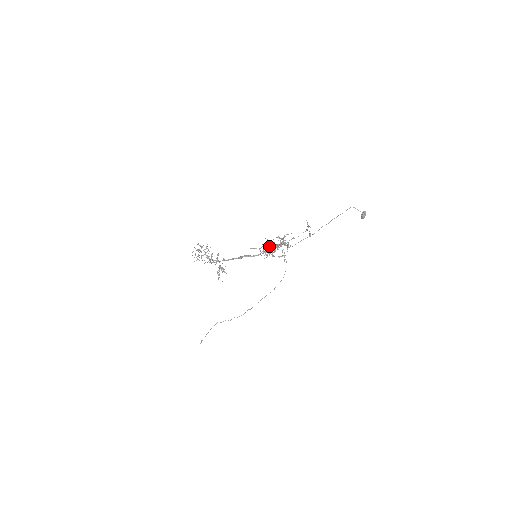
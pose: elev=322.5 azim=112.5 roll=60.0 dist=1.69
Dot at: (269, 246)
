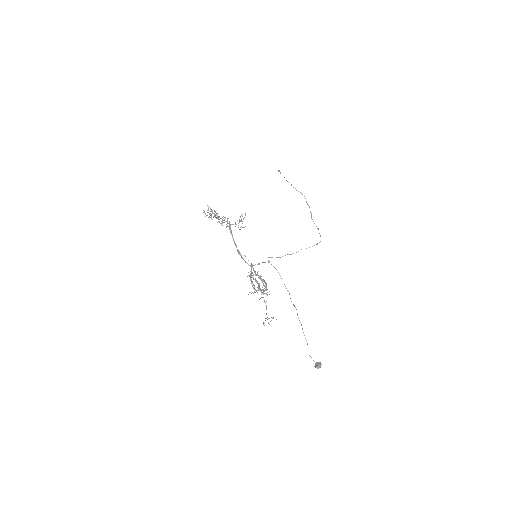
Dot at: (255, 275)
